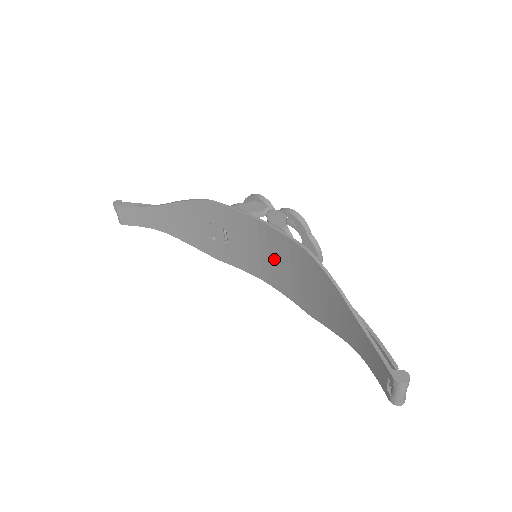
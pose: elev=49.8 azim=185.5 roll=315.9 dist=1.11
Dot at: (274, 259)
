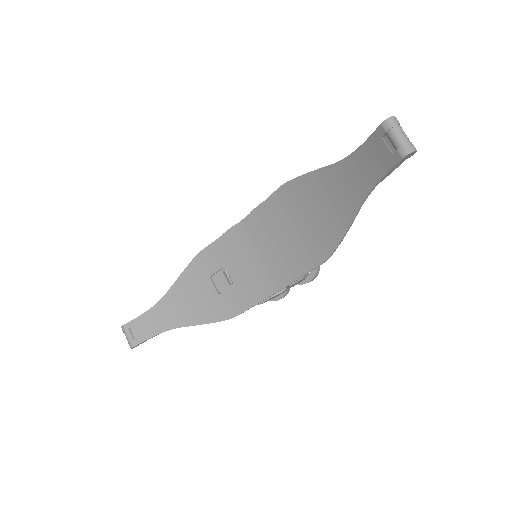
Dot at: (272, 244)
